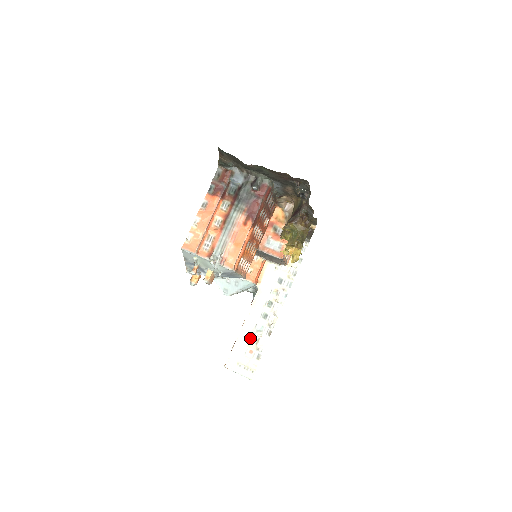
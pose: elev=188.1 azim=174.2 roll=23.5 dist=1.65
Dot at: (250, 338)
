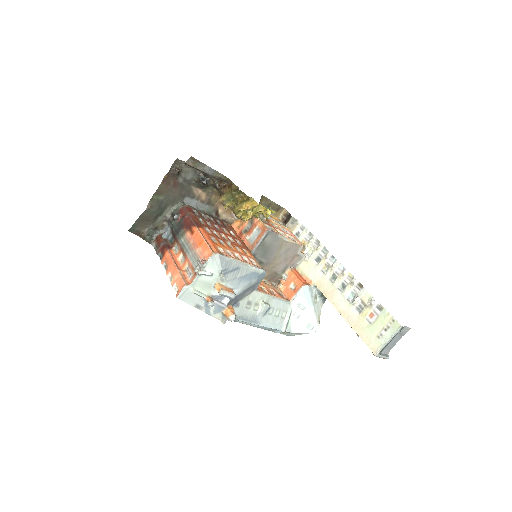
Dot at: (357, 311)
